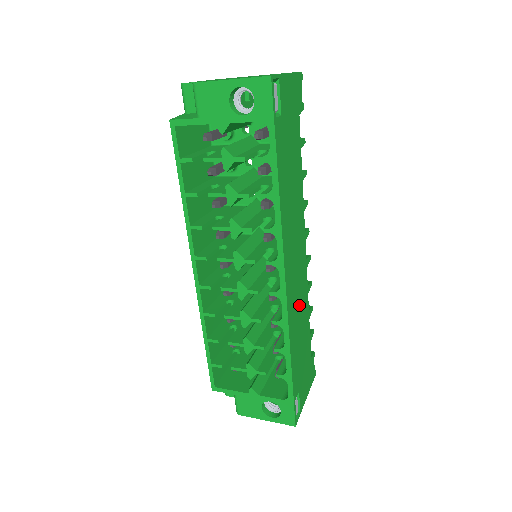
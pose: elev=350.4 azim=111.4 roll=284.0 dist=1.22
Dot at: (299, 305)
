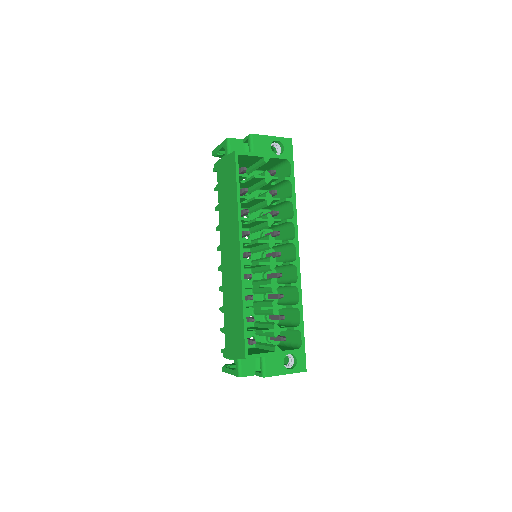
Dot at: occluded
